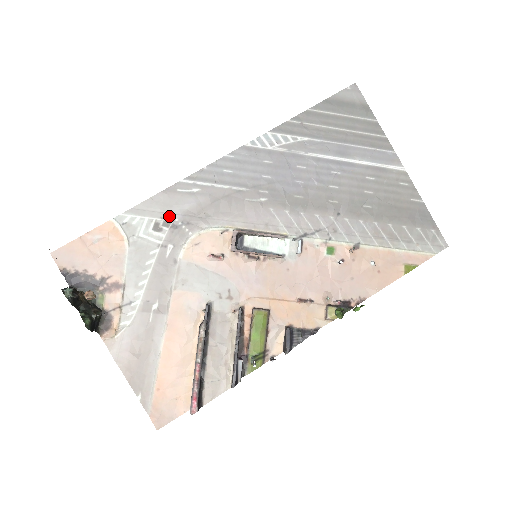
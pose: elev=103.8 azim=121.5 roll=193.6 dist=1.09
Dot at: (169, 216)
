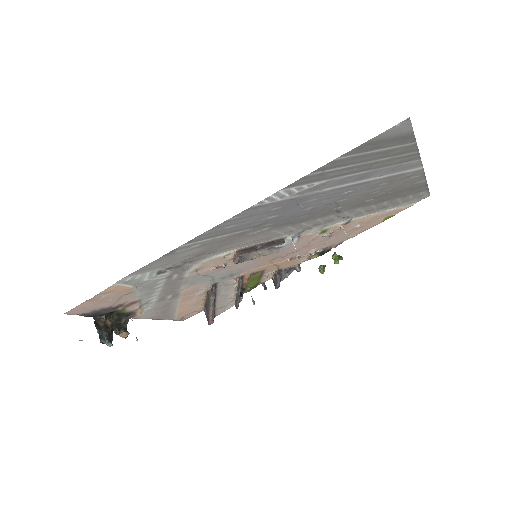
Dot at: (171, 265)
